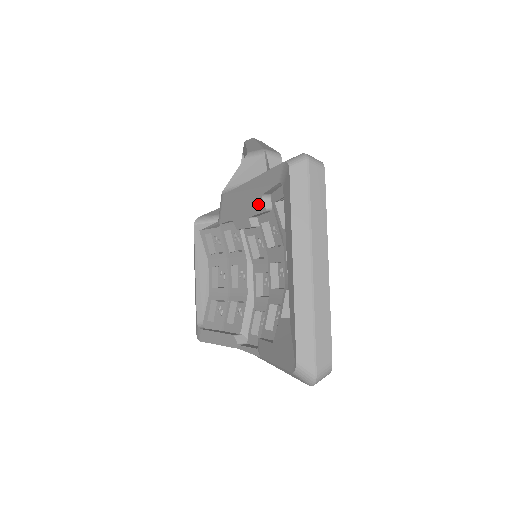
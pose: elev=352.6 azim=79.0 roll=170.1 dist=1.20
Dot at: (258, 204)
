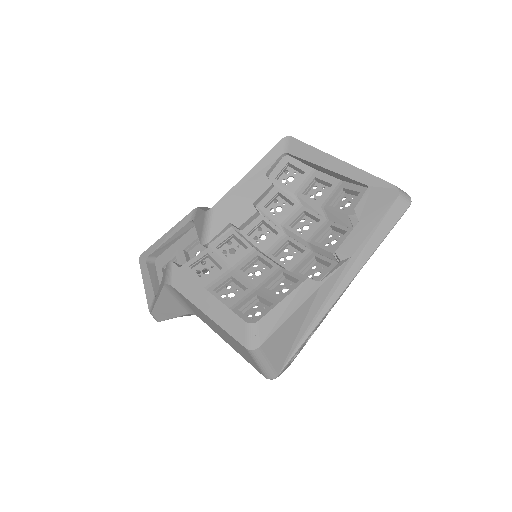
Dot at: (263, 184)
